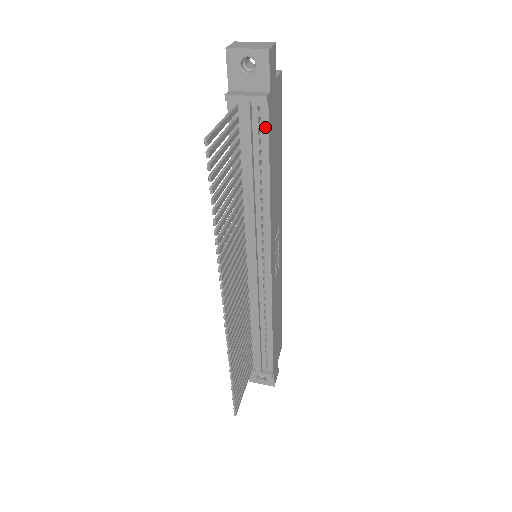
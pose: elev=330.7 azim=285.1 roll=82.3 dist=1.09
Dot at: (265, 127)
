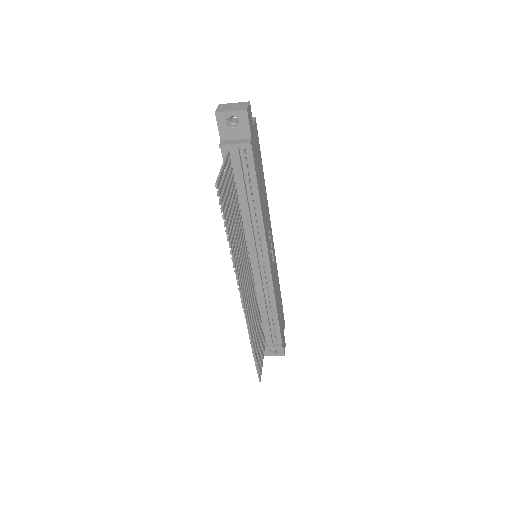
Dot at: (251, 163)
